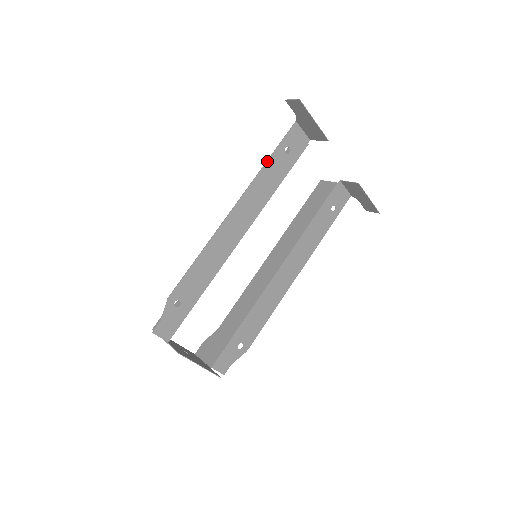
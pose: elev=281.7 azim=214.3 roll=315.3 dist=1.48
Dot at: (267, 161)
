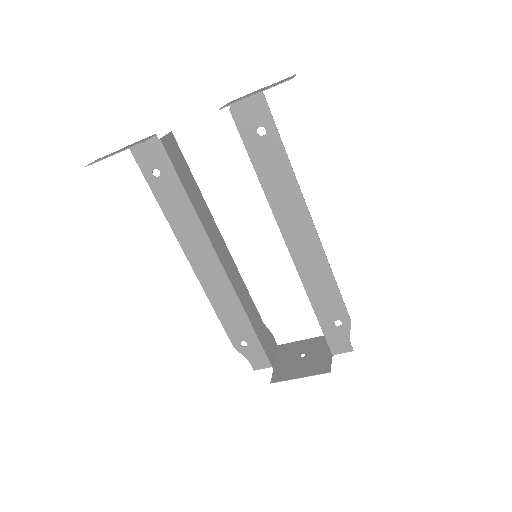
Dot at: (158, 202)
